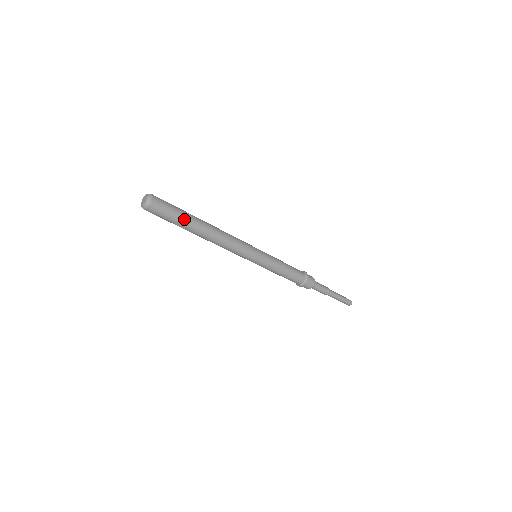
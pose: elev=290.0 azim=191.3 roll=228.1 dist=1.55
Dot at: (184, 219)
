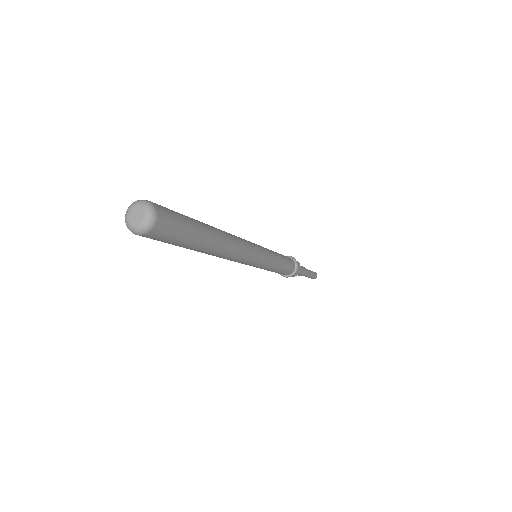
Dot at: (189, 245)
